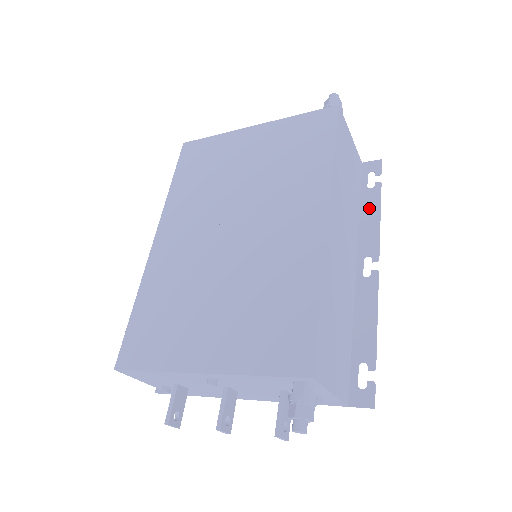
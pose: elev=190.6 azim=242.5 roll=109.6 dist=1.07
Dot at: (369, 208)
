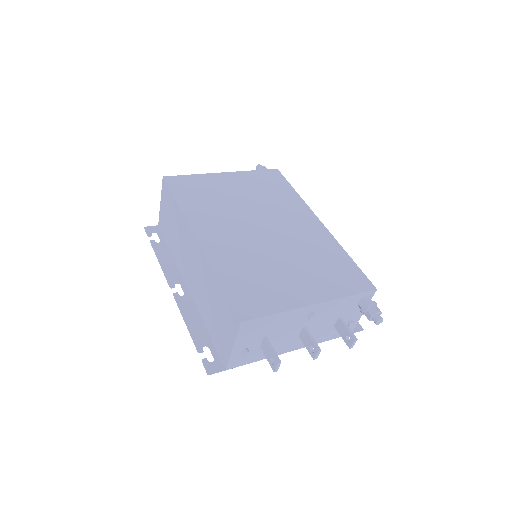
Dot at: occluded
